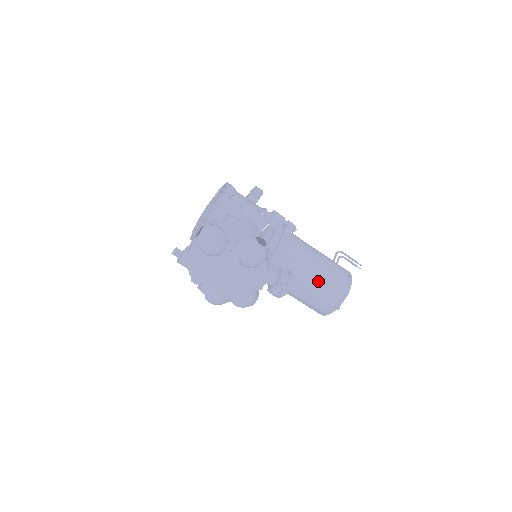
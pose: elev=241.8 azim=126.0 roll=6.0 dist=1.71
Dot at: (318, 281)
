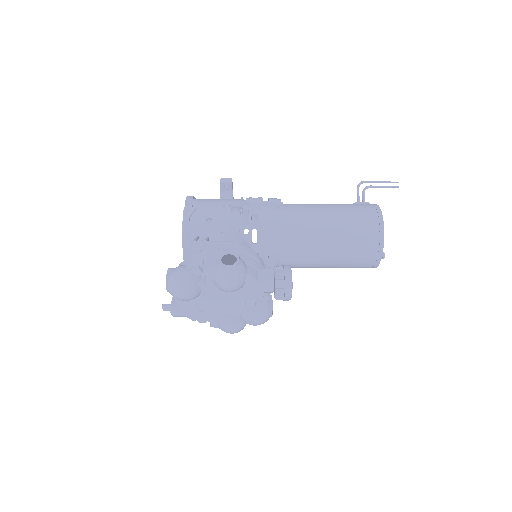
Dot at: (339, 244)
